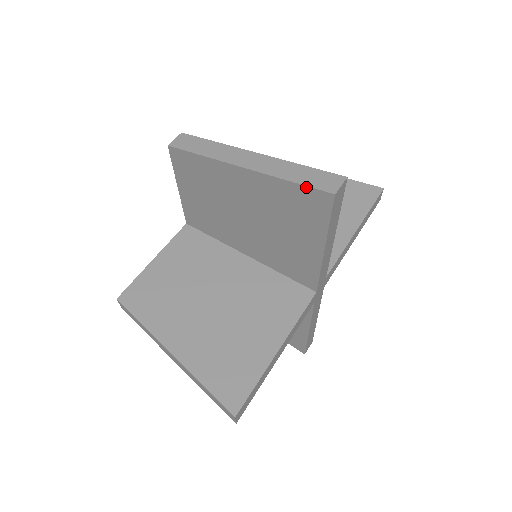
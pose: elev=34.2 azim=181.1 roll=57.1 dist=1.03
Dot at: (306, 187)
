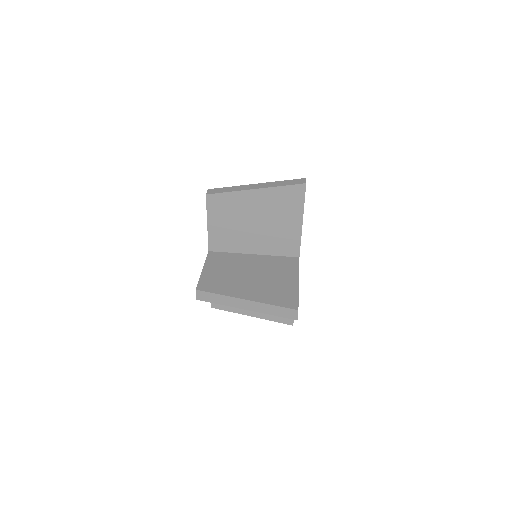
Dot at: (291, 186)
